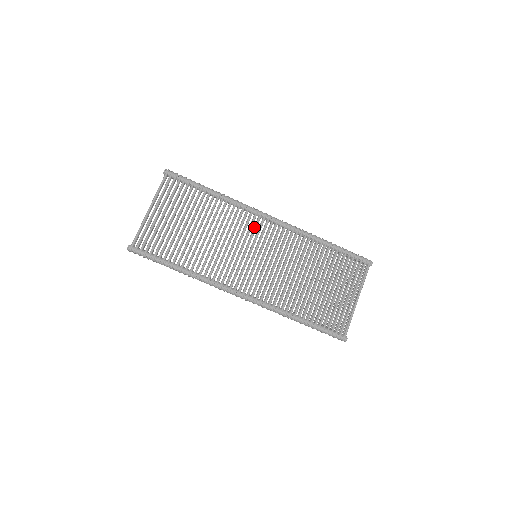
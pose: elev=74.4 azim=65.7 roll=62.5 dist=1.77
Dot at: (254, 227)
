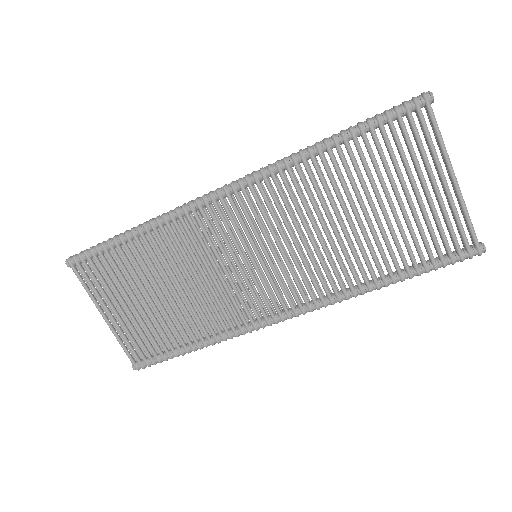
Dot at: (215, 227)
